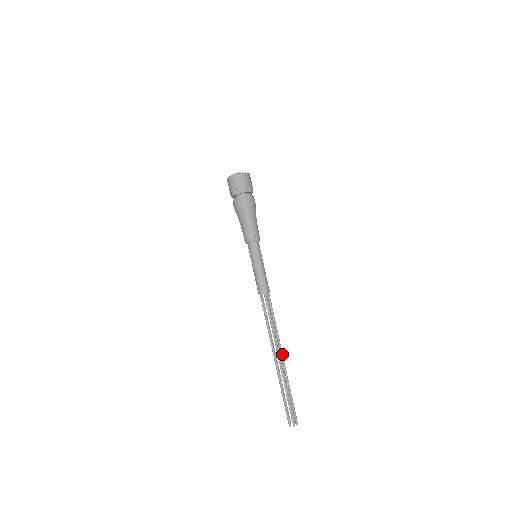
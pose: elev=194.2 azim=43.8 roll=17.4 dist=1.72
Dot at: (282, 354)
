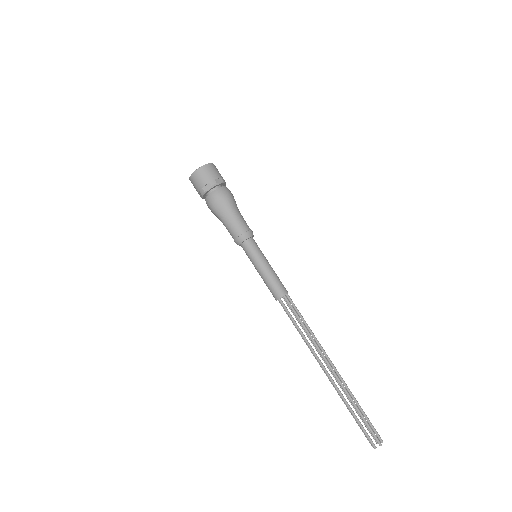
Dot at: (328, 365)
